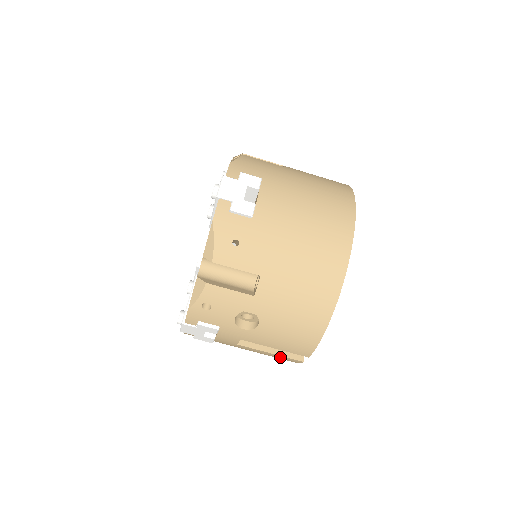
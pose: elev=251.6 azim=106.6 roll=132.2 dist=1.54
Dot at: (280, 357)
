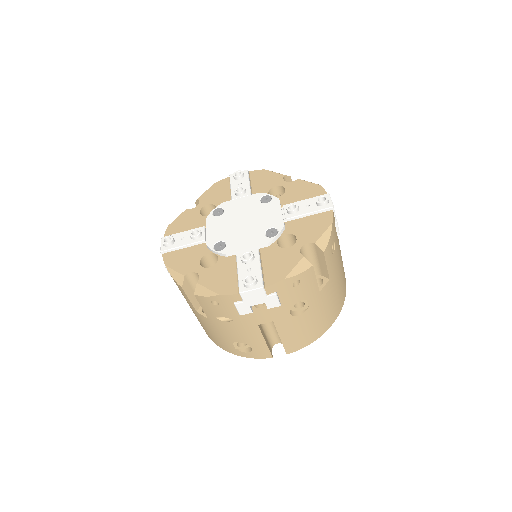
Dot at: (262, 348)
